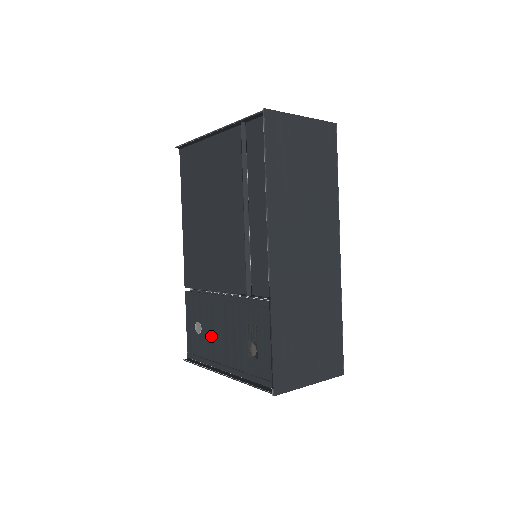
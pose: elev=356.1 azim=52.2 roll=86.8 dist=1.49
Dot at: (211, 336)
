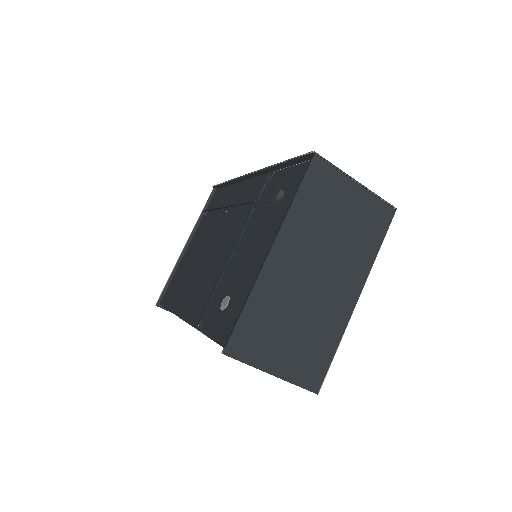
Dot at: (241, 277)
